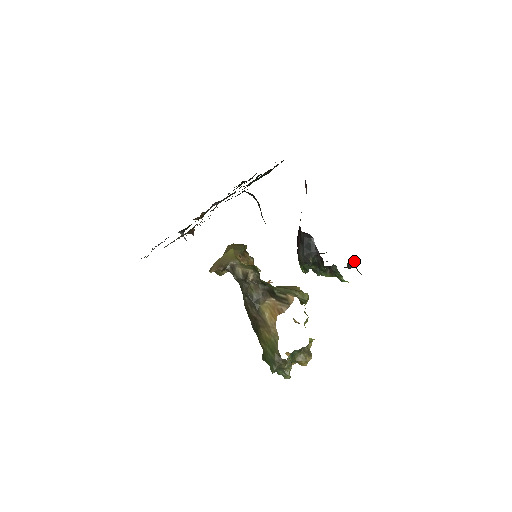
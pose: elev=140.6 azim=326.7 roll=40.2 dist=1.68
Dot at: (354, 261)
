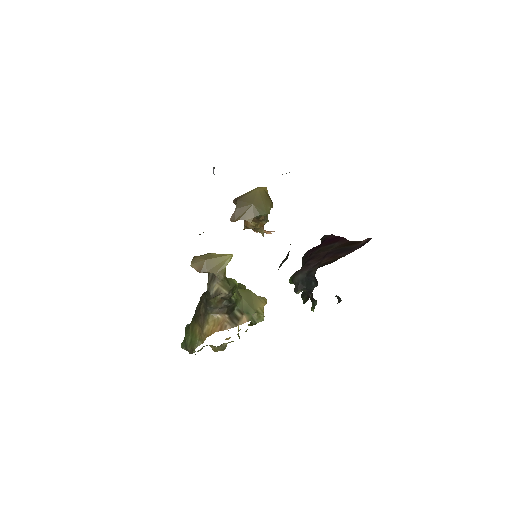
Dot at: (341, 300)
